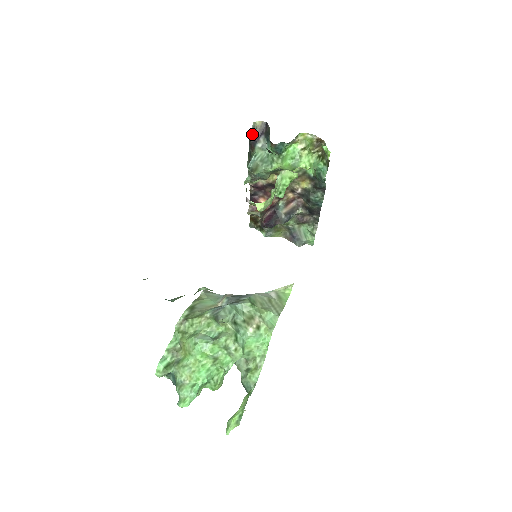
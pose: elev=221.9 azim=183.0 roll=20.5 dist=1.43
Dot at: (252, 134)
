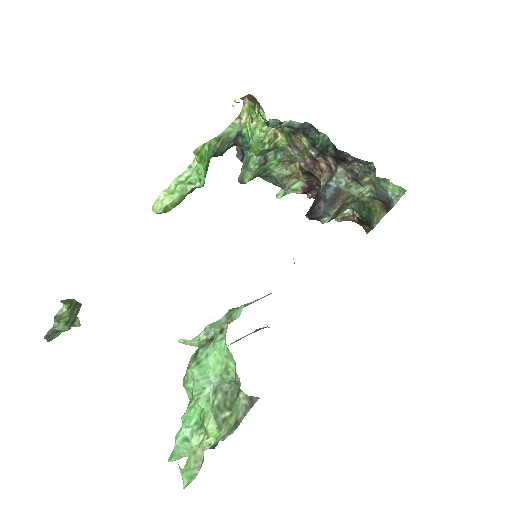
Dot at: (237, 155)
